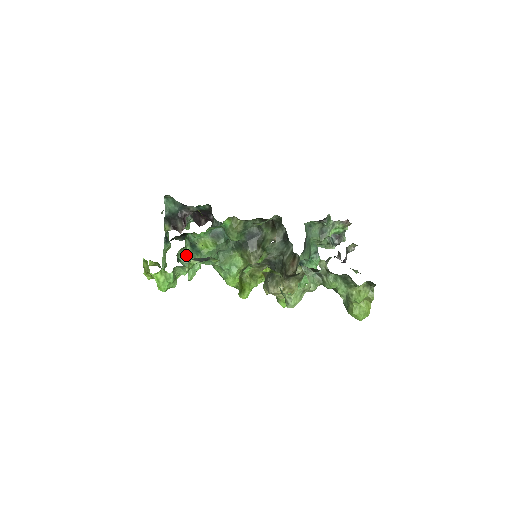
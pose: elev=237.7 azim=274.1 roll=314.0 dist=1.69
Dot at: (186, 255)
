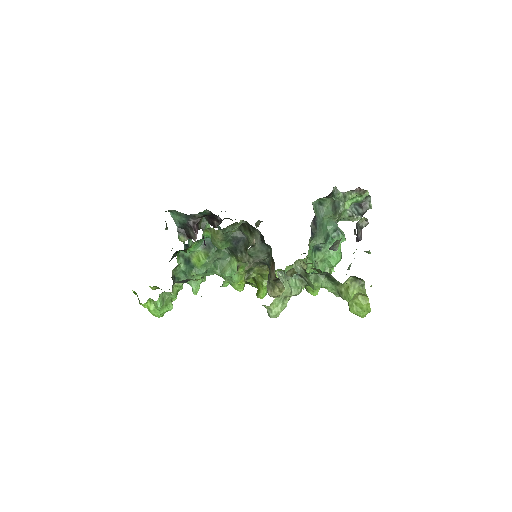
Dot at: (183, 272)
